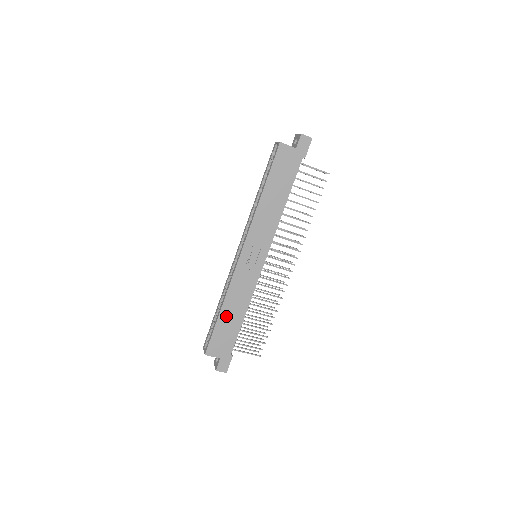
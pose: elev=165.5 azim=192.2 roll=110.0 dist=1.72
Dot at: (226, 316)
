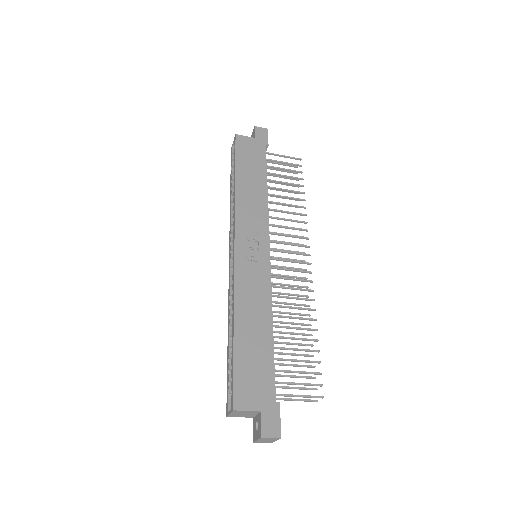
Dot at: (245, 336)
